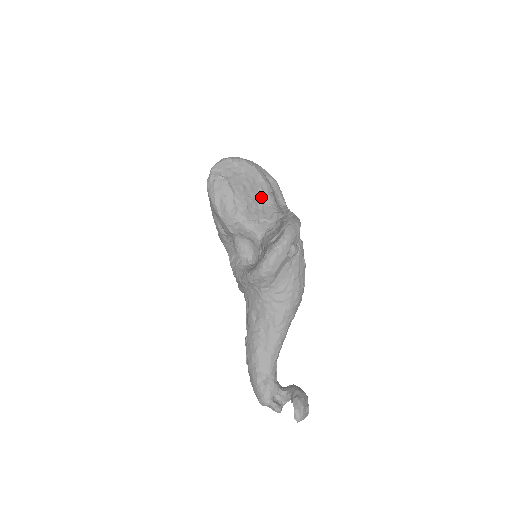
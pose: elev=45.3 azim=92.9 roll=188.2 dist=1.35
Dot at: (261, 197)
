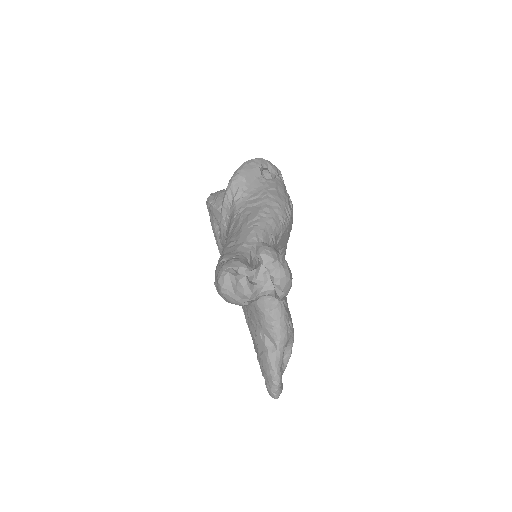
Dot at: occluded
